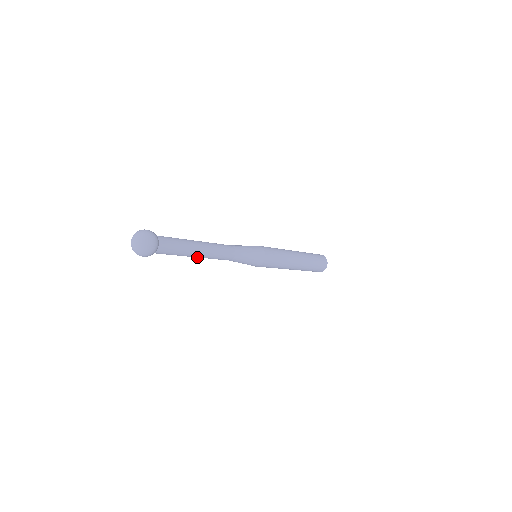
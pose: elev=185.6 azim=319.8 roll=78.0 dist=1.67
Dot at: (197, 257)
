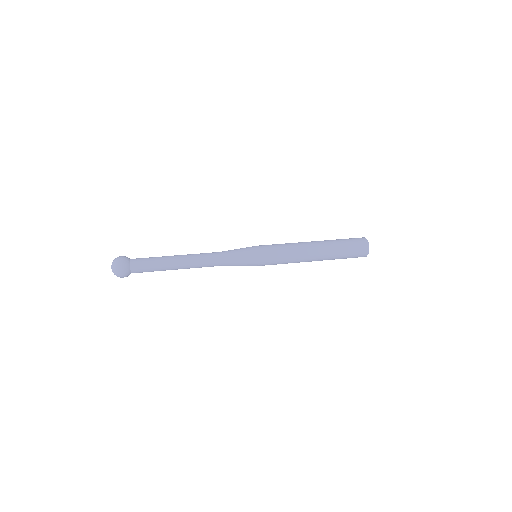
Dot at: occluded
